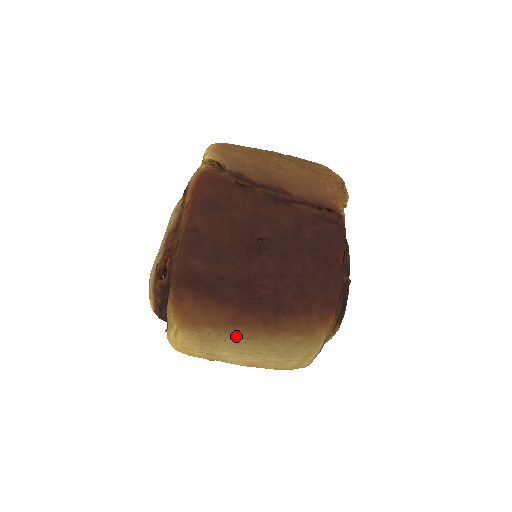
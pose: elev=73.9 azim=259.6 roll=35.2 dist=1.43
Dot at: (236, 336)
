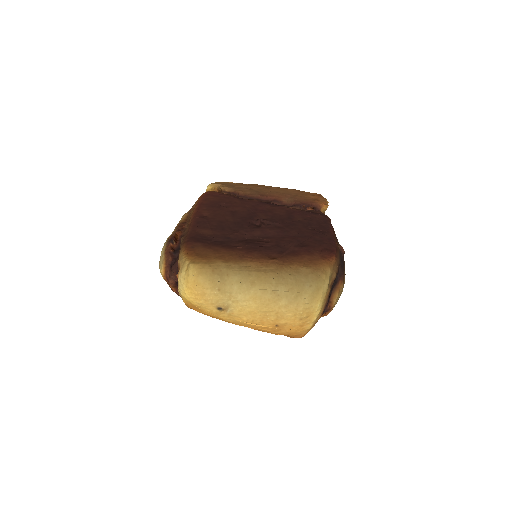
Dot at: (246, 267)
